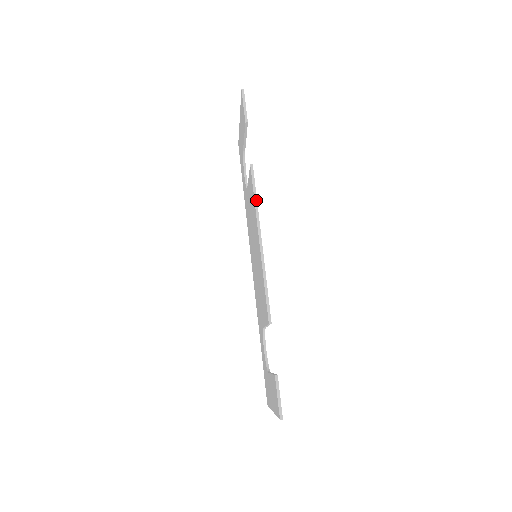
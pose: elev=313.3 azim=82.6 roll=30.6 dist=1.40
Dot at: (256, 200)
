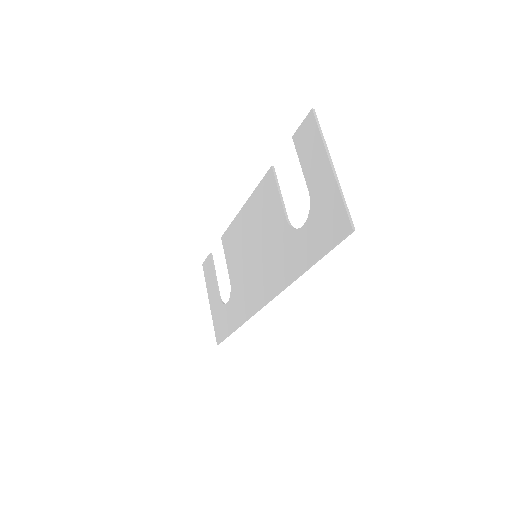
Dot at: (232, 223)
